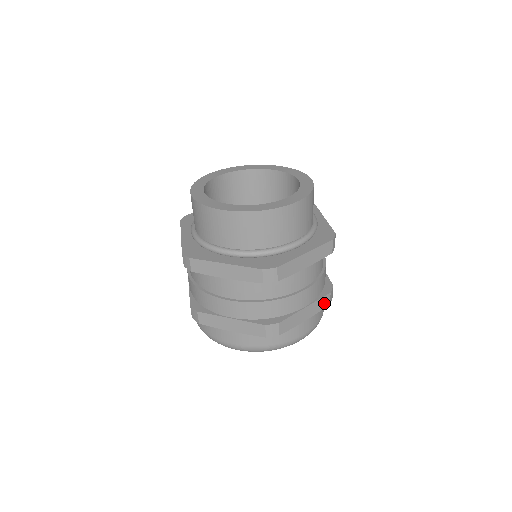
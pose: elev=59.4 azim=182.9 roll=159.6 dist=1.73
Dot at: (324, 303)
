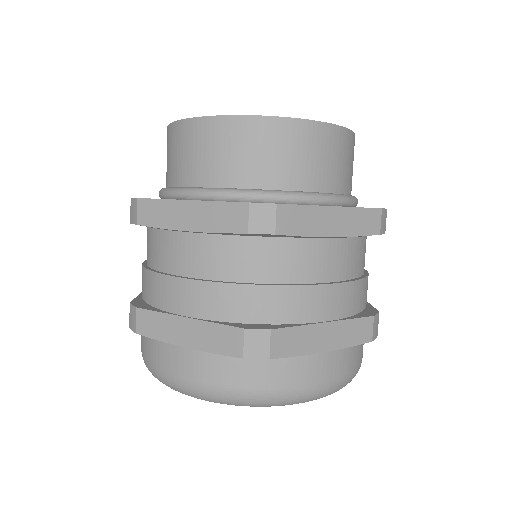
Dot at: occluded
